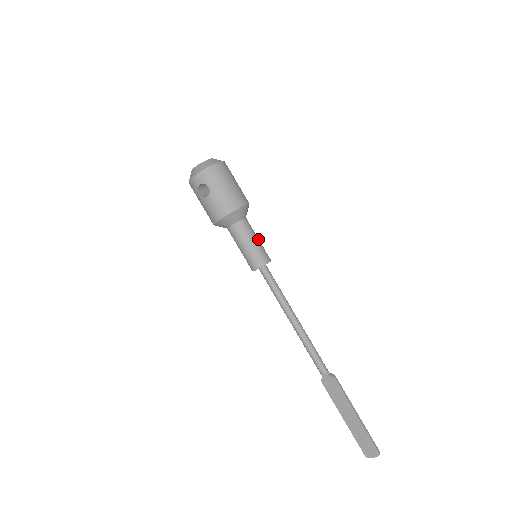
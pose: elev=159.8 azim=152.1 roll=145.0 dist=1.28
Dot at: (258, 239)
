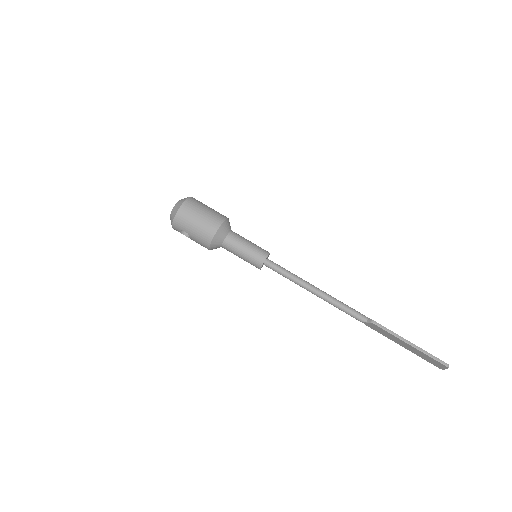
Dot at: (248, 244)
